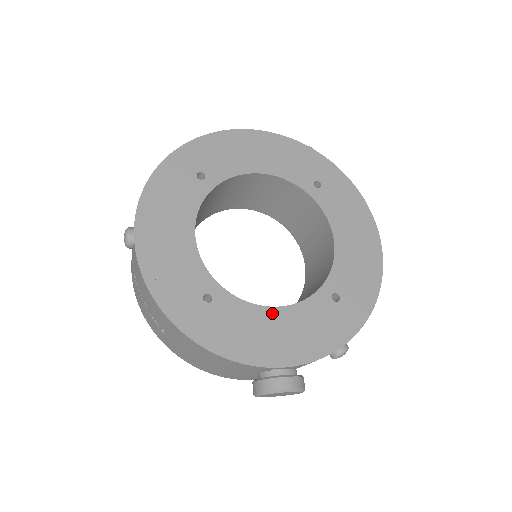
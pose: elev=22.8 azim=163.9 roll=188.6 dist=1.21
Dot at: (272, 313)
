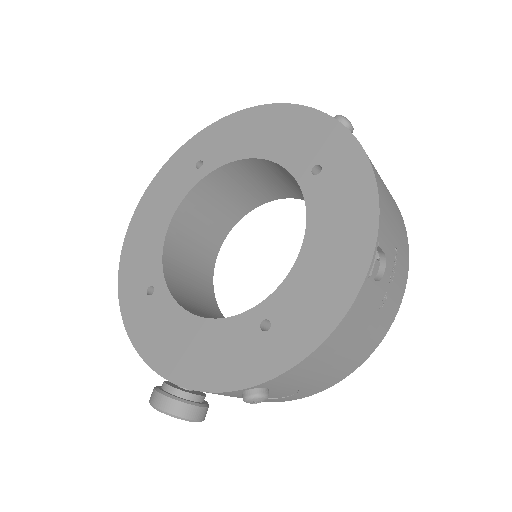
Dot at: (192, 322)
